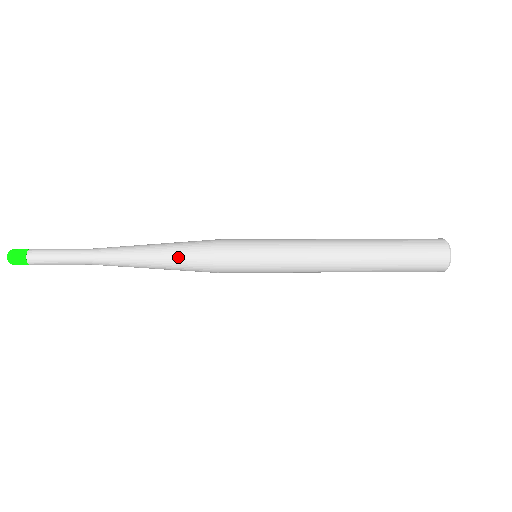
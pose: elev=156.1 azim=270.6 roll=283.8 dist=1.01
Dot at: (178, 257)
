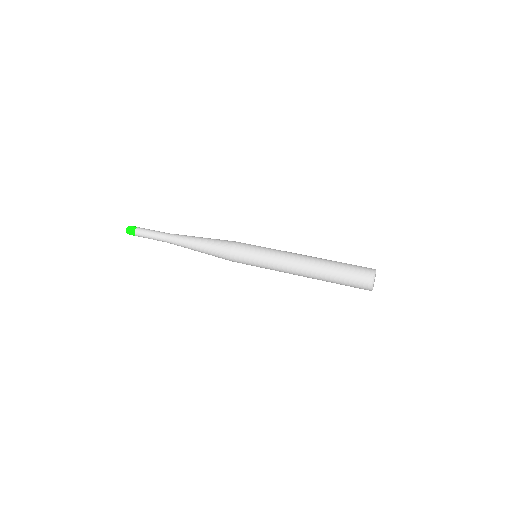
Dot at: (212, 242)
